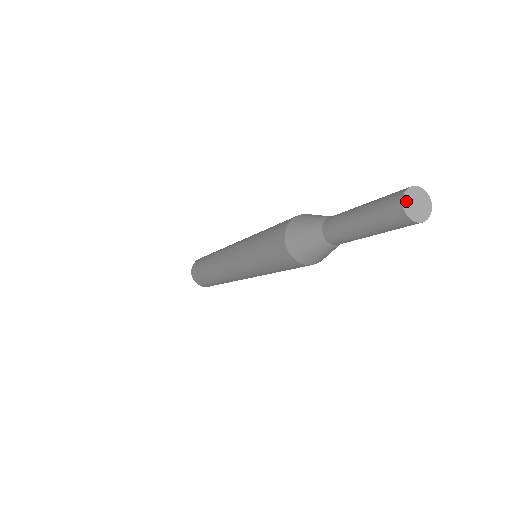
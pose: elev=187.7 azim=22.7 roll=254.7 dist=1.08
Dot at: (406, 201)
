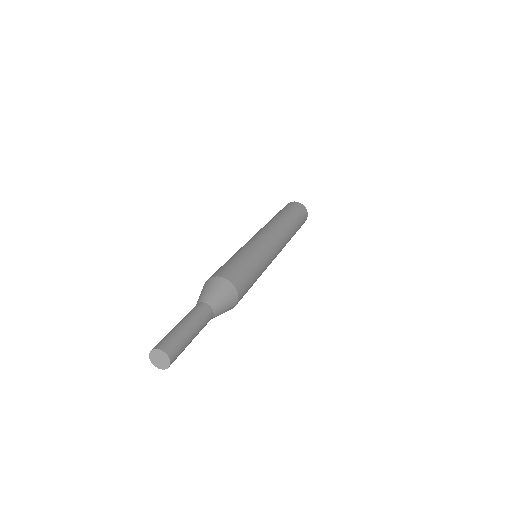
Dot at: (152, 354)
